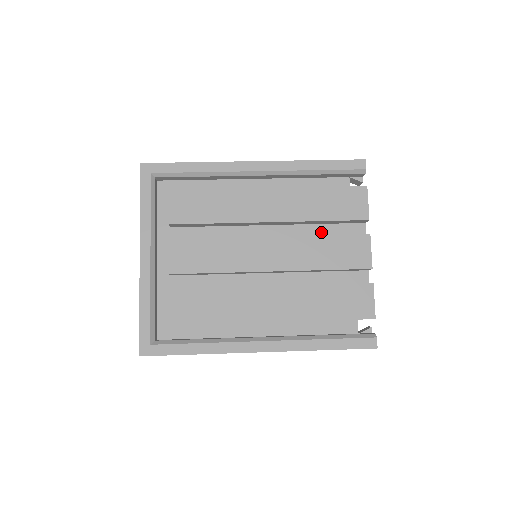
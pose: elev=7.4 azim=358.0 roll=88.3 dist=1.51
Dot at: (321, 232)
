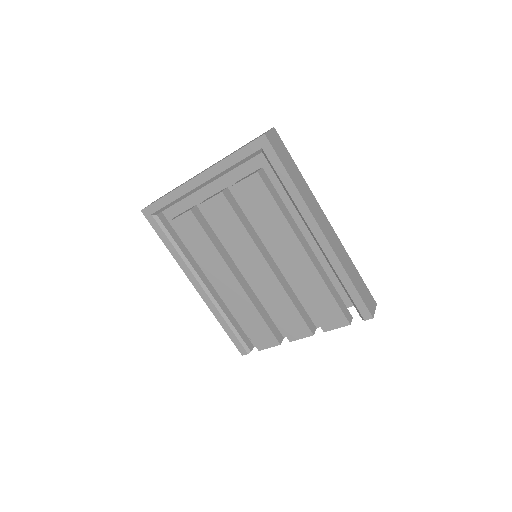
Dot at: occluded
